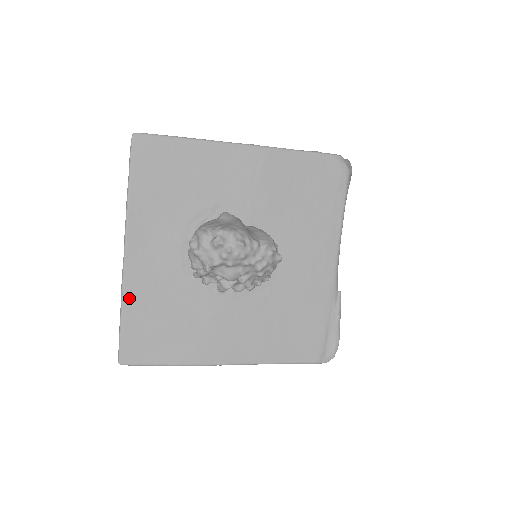
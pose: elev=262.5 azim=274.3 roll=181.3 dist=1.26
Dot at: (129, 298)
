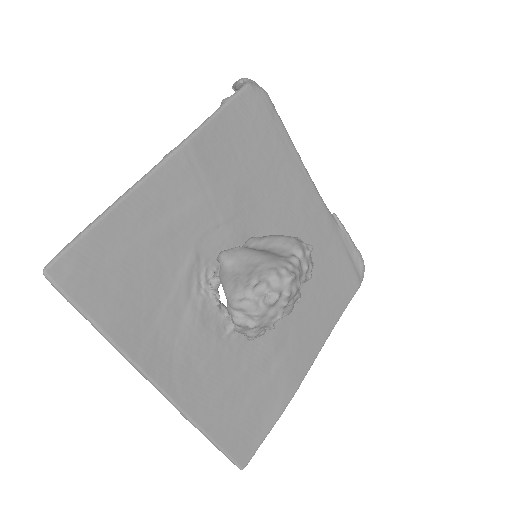
Dot at: (203, 419)
